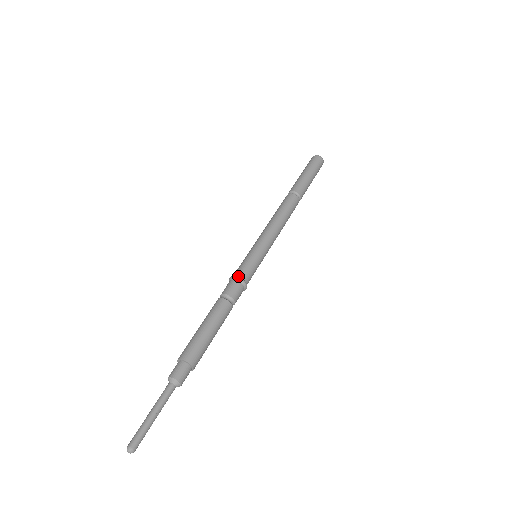
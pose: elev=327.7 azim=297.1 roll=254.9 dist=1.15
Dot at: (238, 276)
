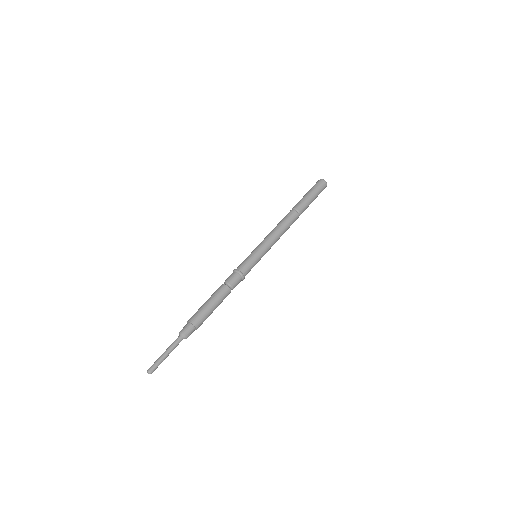
Dot at: (237, 269)
